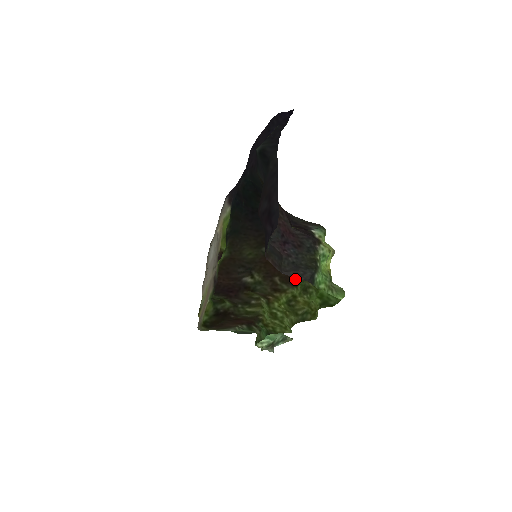
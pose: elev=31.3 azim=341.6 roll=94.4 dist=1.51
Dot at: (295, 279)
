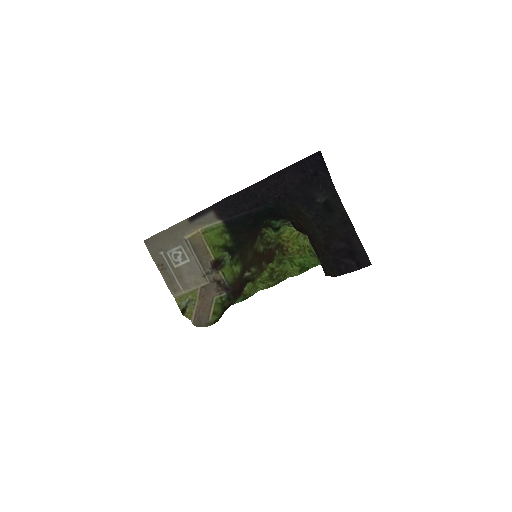
Dot at: (272, 257)
